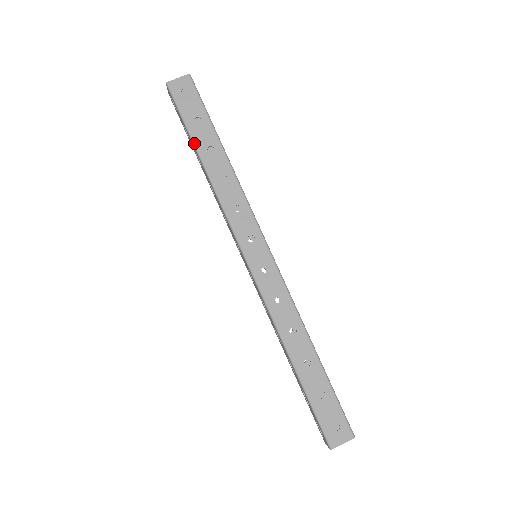
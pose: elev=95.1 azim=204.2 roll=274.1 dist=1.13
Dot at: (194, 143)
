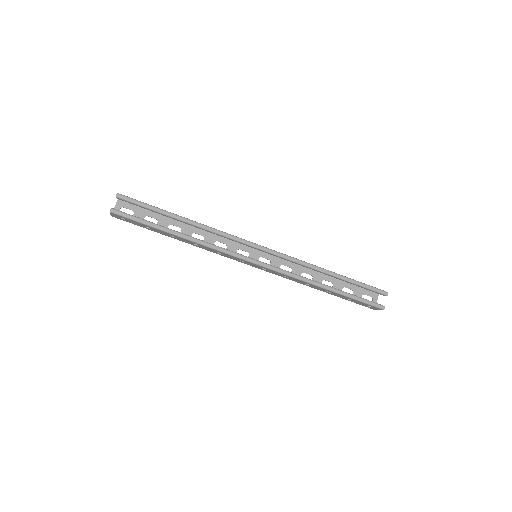
Dot at: (162, 234)
